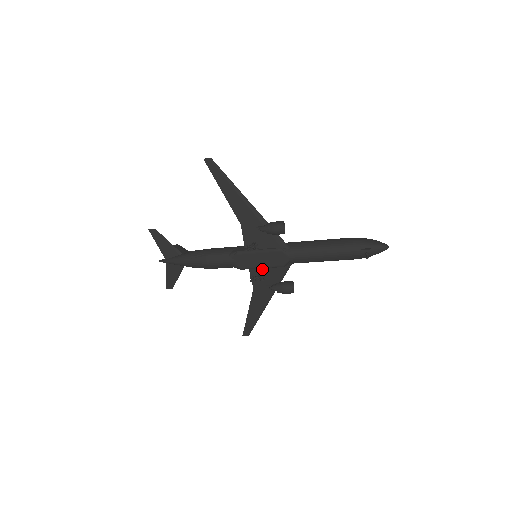
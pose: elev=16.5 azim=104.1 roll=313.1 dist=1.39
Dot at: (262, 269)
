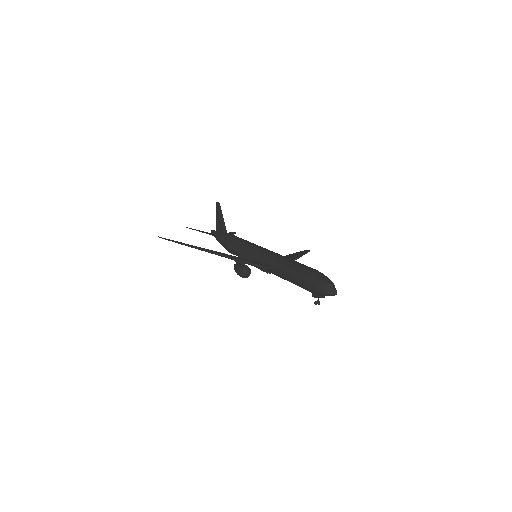
Dot at: occluded
